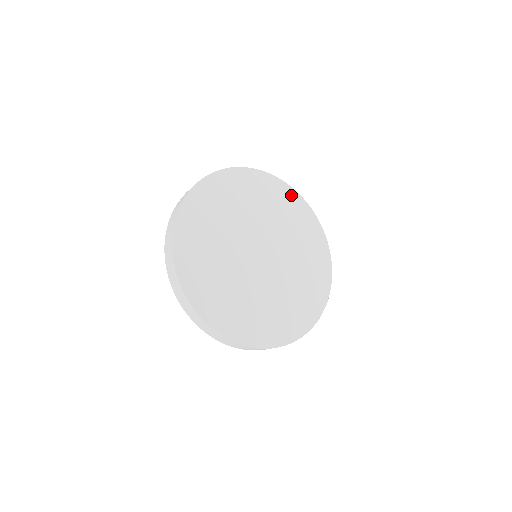
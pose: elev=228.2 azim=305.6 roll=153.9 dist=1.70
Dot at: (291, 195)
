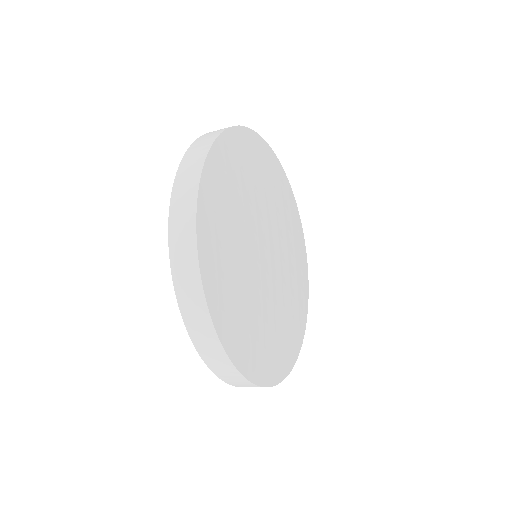
Dot at: (267, 153)
